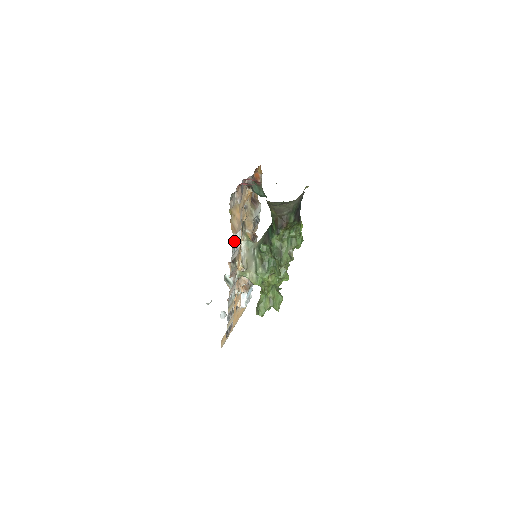
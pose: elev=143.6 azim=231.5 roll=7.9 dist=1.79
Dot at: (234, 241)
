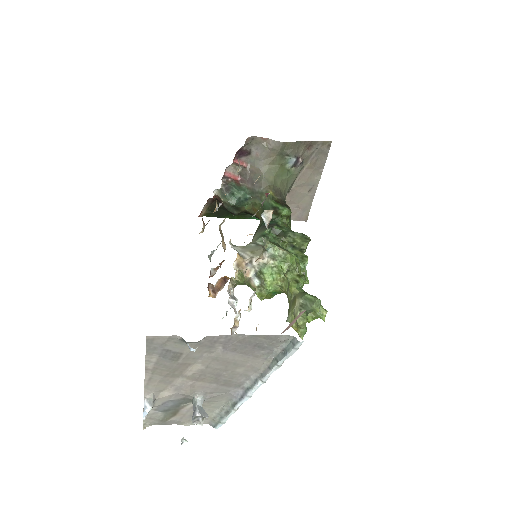
Dot at: occluded
